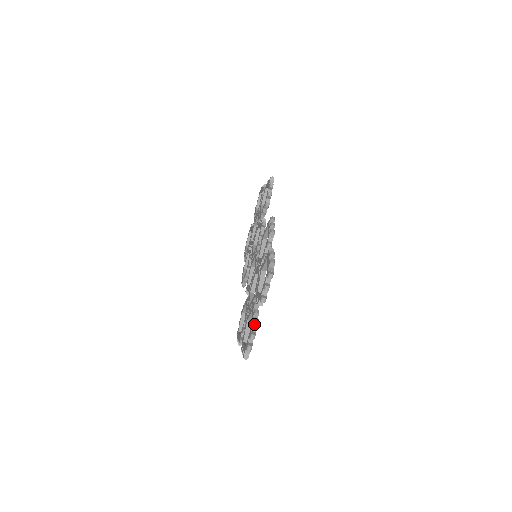
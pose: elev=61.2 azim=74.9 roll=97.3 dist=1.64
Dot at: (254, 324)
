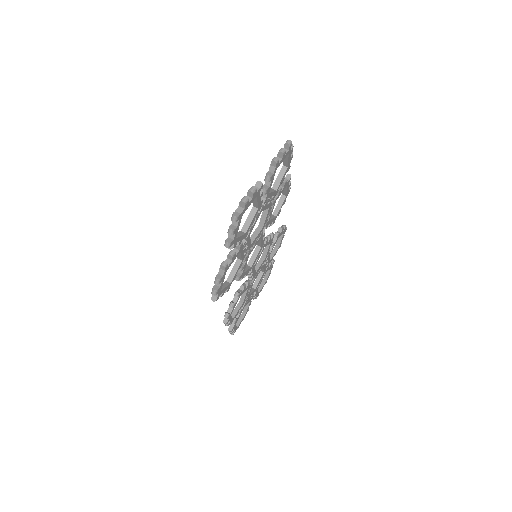
Dot at: (257, 184)
